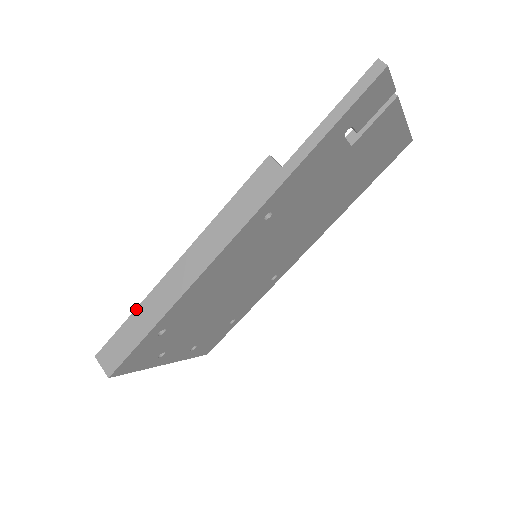
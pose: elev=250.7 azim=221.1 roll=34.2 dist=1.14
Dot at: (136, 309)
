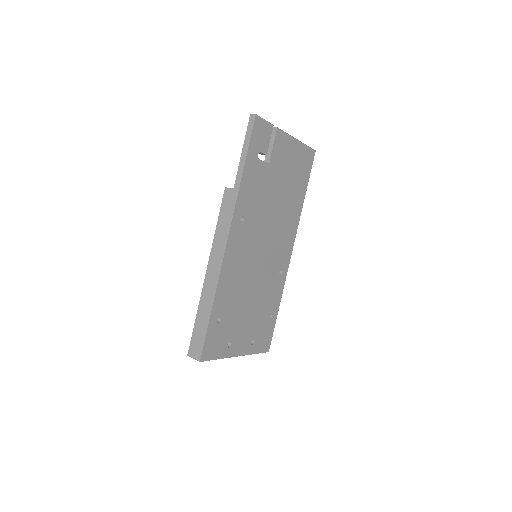
Dot at: (197, 311)
